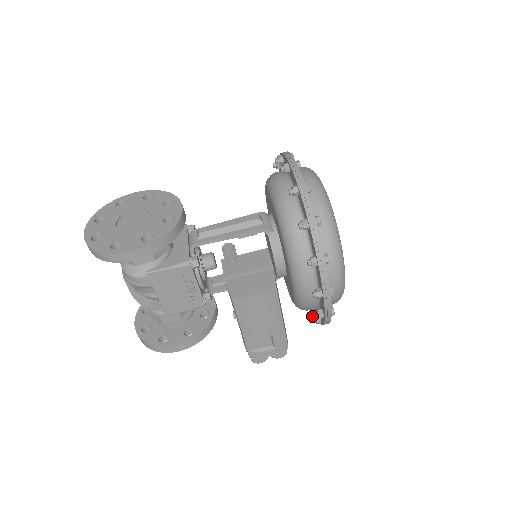
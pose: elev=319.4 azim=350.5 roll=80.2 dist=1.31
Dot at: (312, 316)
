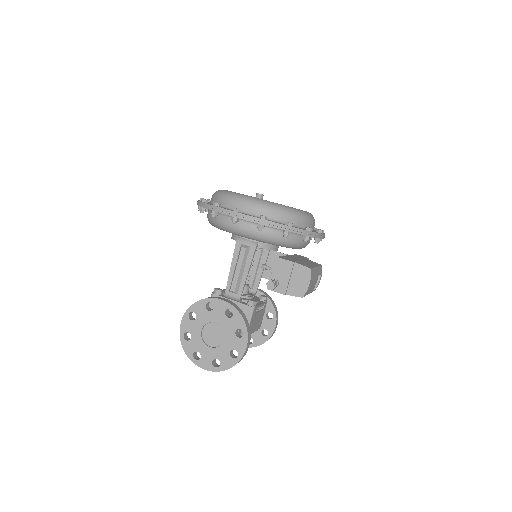
Dot at: occluded
